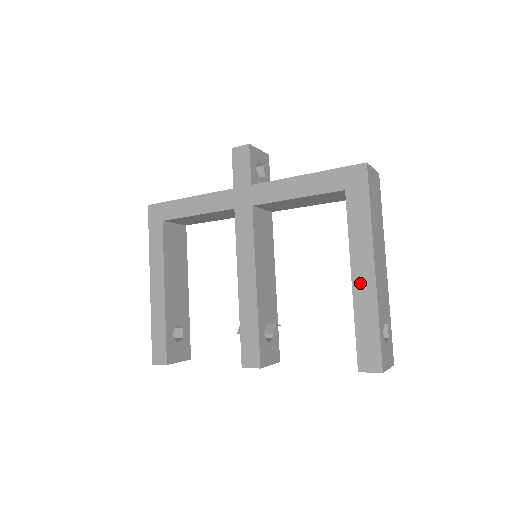
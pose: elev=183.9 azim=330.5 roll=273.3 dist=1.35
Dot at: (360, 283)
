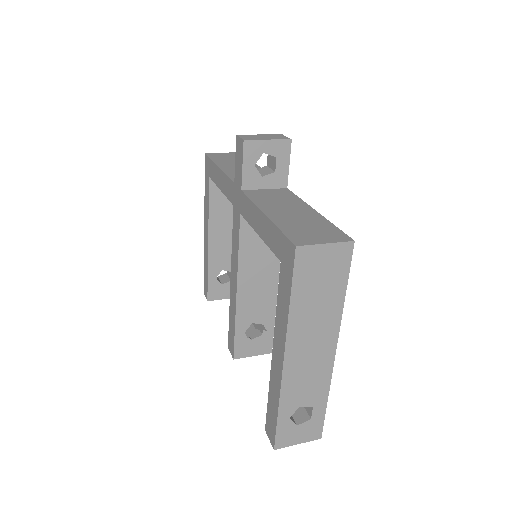
Dot at: (275, 364)
